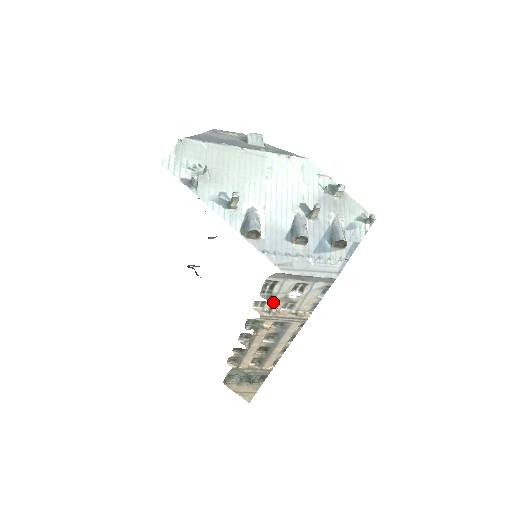
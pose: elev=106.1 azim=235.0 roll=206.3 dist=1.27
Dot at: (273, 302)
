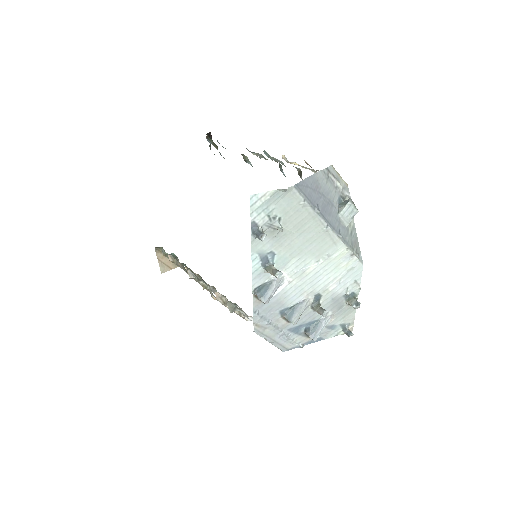
Dot at: occluded
